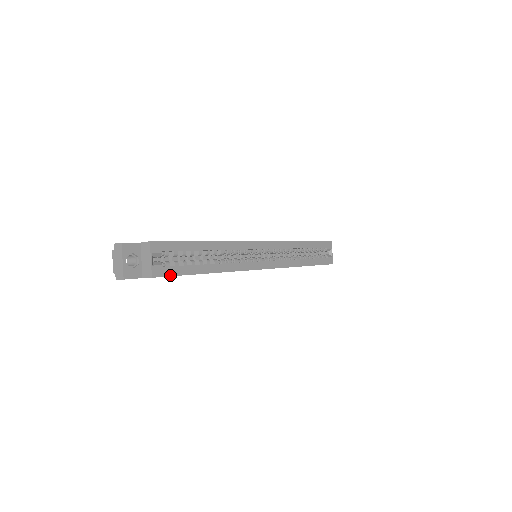
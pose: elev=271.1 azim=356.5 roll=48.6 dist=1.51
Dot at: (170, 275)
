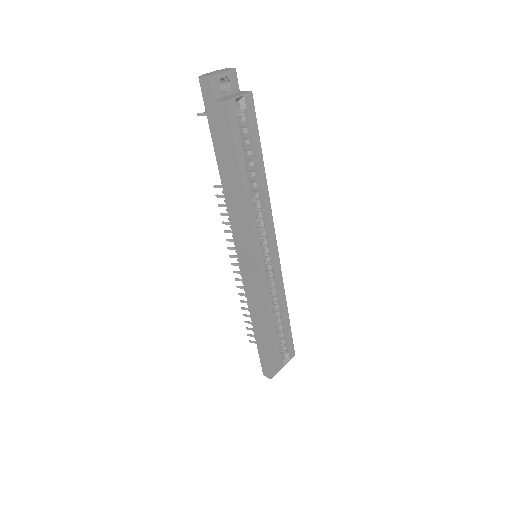
Dot at: (232, 125)
